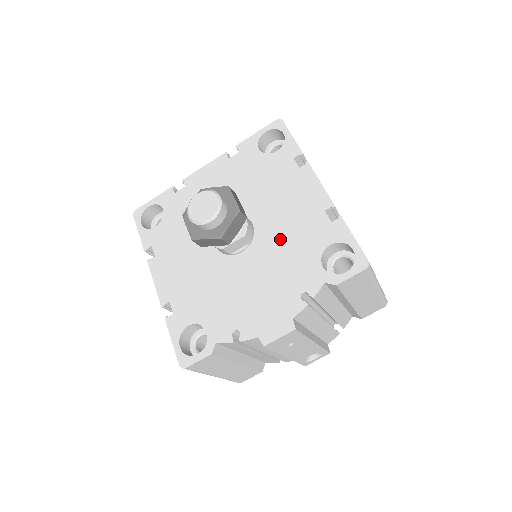
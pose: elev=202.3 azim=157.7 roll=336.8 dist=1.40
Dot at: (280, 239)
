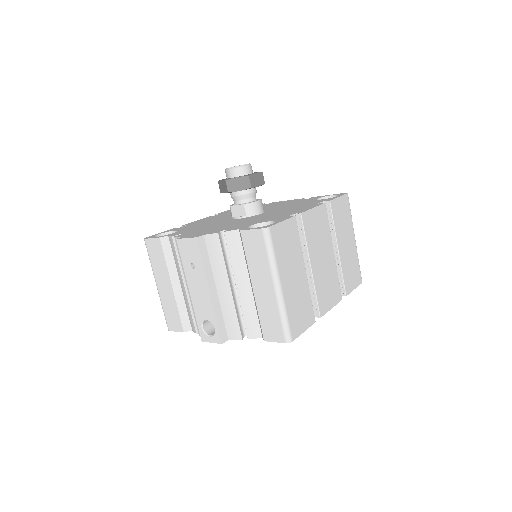
Dot at: (258, 218)
